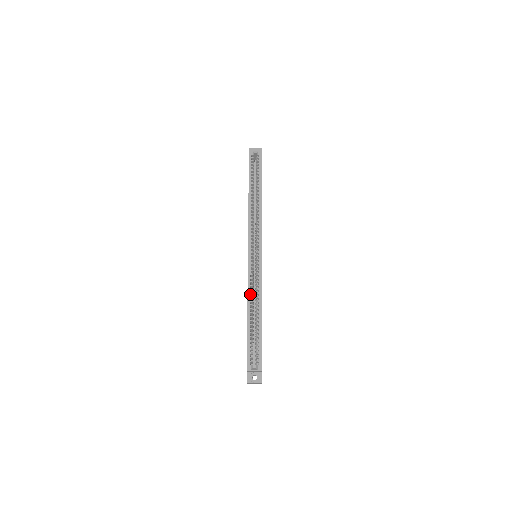
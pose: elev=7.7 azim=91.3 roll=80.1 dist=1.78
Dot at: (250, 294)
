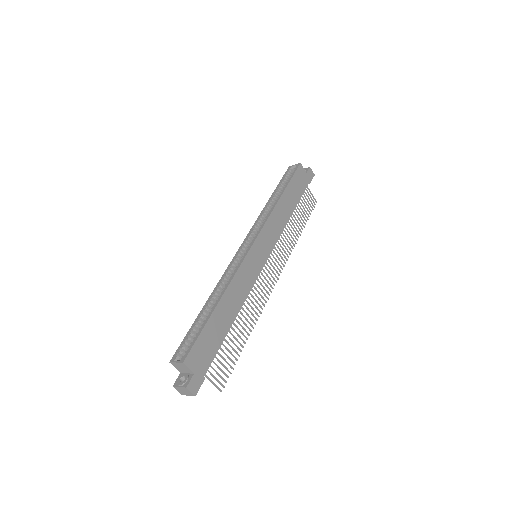
Dot at: (222, 285)
